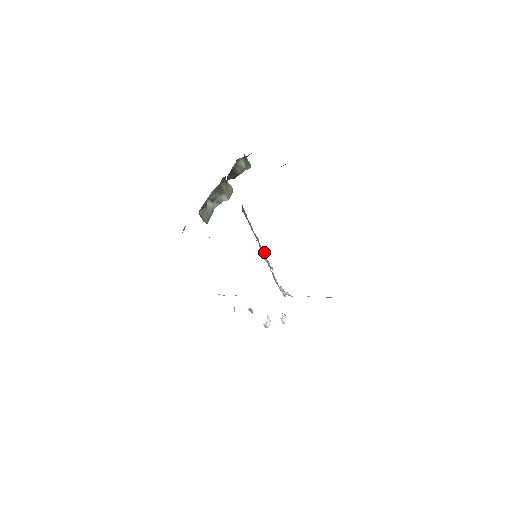
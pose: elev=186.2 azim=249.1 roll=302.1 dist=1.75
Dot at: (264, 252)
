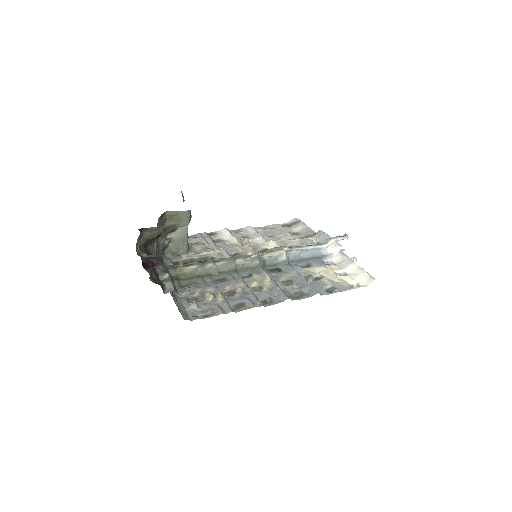
Dot at: (253, 264)
